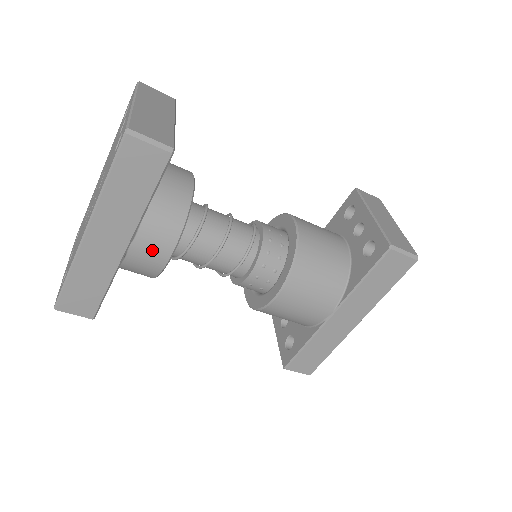
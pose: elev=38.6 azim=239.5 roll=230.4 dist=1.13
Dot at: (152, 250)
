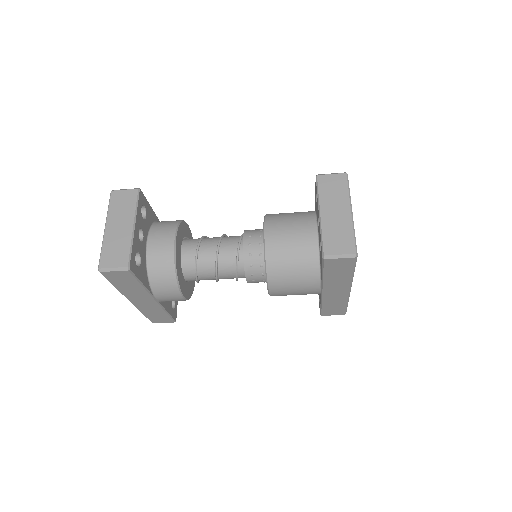
Dot at: (169, 297)
